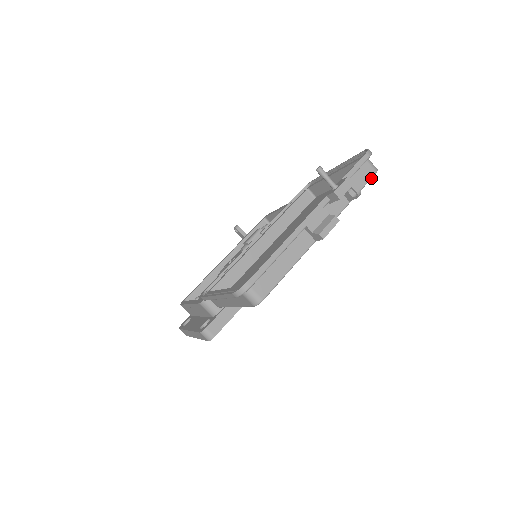
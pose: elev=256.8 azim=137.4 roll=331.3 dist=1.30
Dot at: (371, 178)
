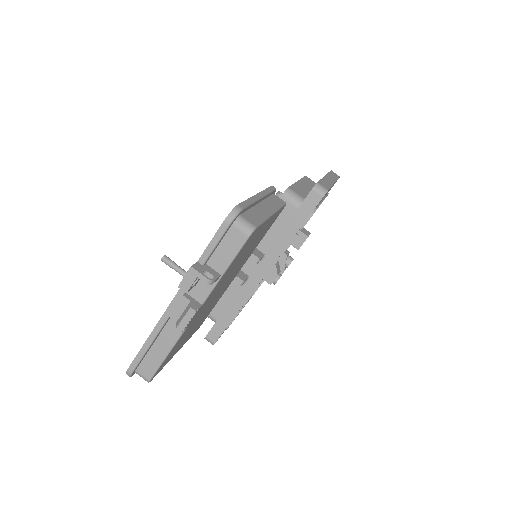
Dot at: (243, 245)
